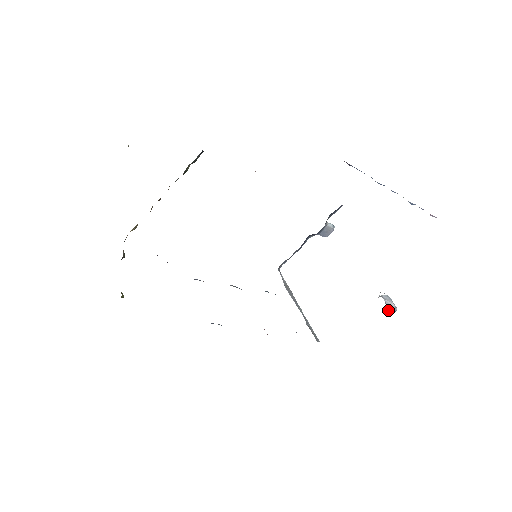
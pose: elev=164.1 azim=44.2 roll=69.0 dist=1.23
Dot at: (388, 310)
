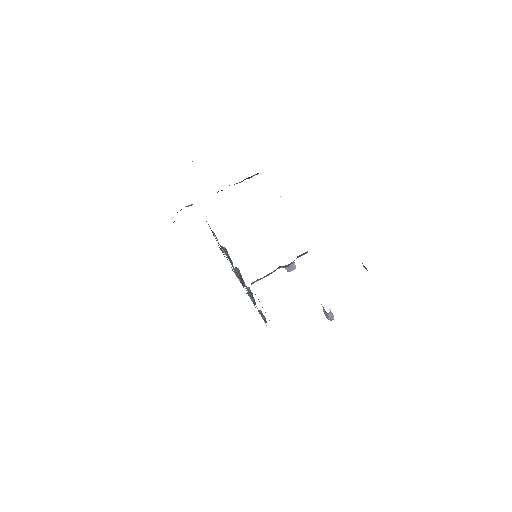
Dot at: (330, 316)
